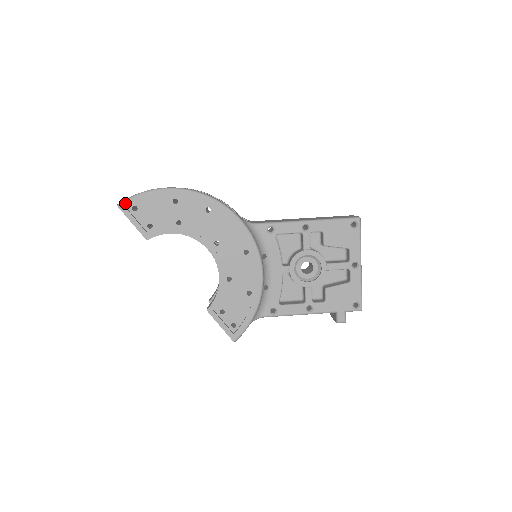
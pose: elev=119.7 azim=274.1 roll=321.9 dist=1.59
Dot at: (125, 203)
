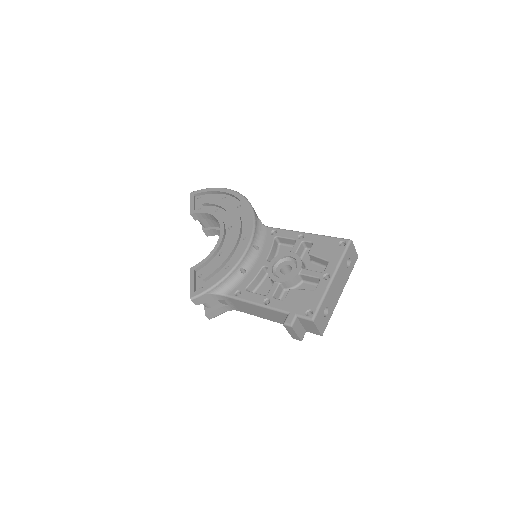
Dot at: (195, 192)
